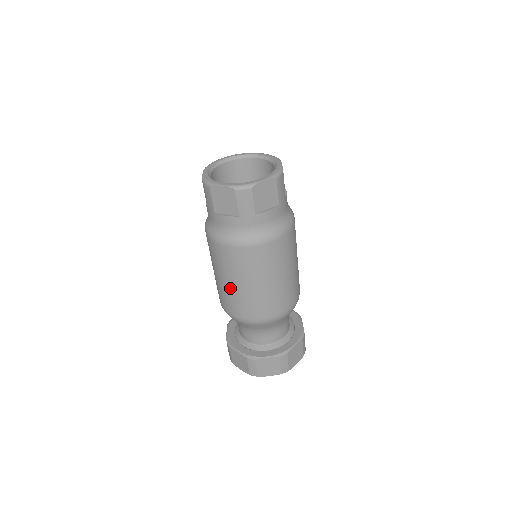
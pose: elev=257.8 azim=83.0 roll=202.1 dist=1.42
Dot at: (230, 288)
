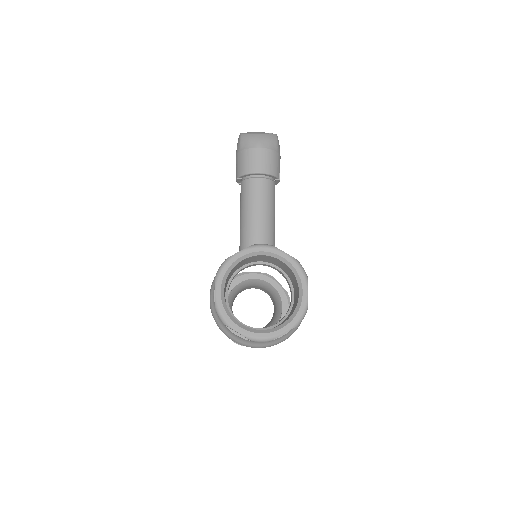
Dot at: occluded
